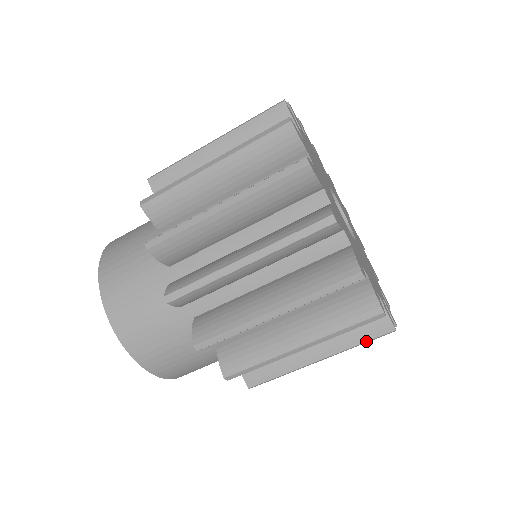
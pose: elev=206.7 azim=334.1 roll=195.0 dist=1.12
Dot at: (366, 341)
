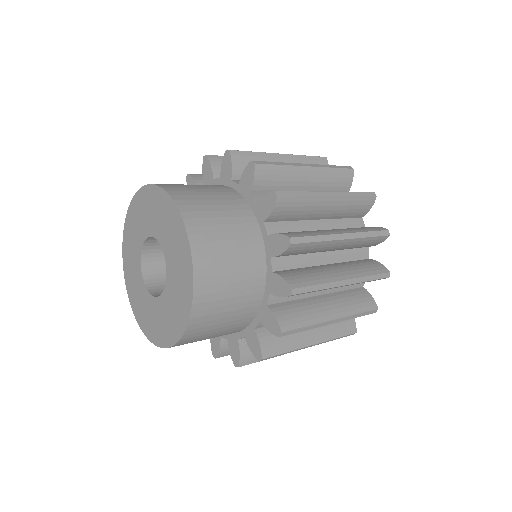
Dot at: (363, 312)
